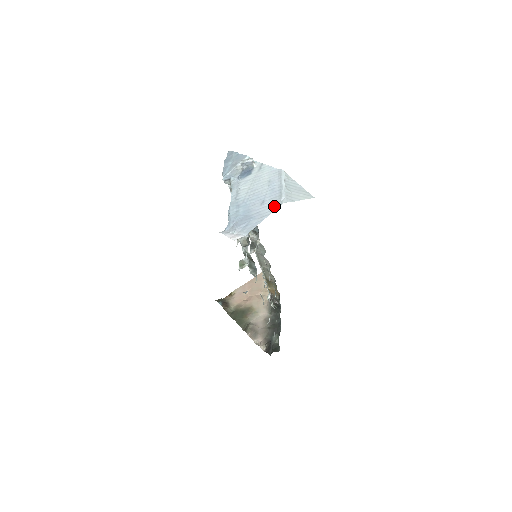
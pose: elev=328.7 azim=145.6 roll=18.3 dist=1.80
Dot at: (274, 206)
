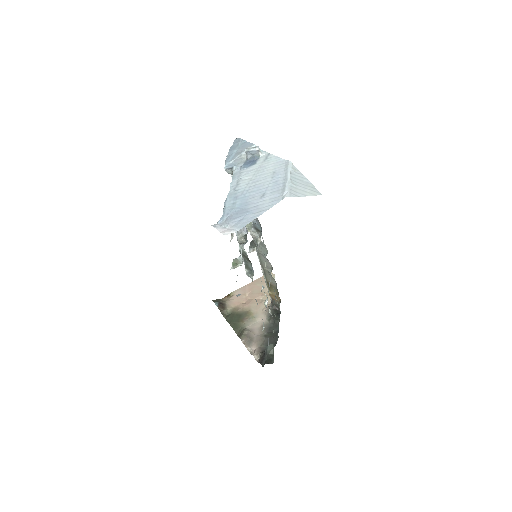
Dot at: (275, 200)
